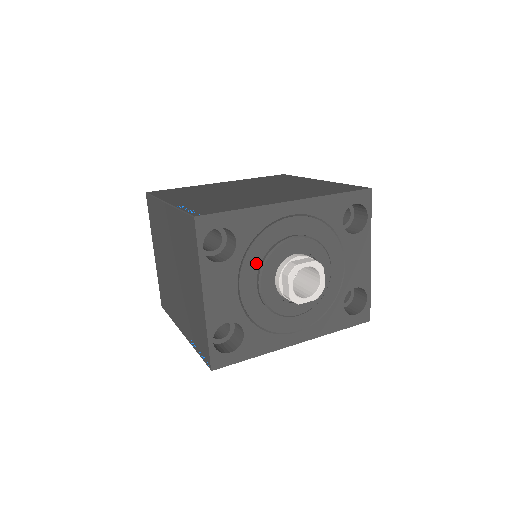
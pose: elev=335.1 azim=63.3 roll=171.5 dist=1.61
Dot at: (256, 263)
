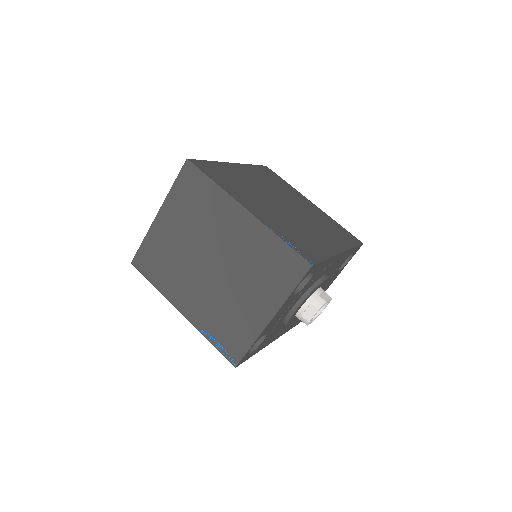
Dot at: (303, 293)
